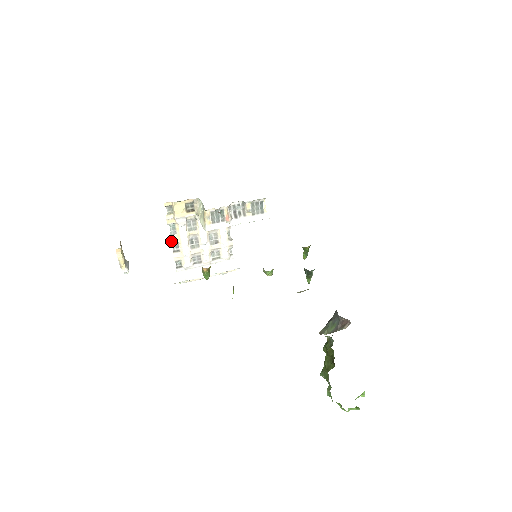
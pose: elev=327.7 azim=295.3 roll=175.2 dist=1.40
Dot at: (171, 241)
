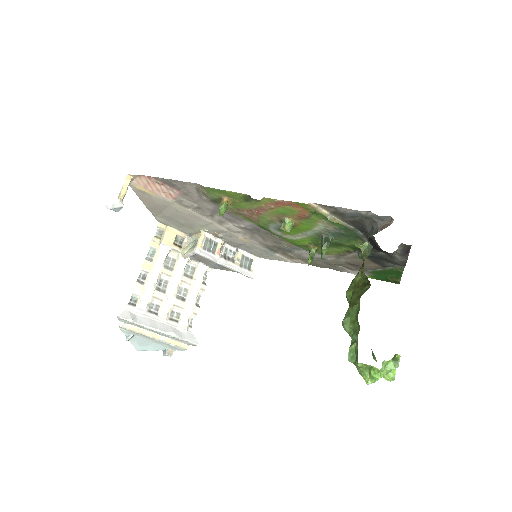
Dot at: (142, 266)
